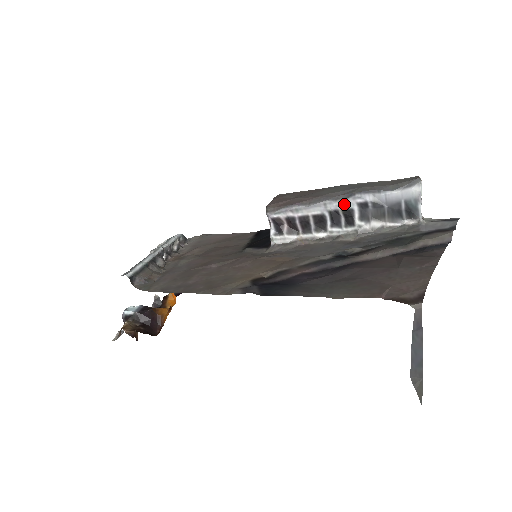
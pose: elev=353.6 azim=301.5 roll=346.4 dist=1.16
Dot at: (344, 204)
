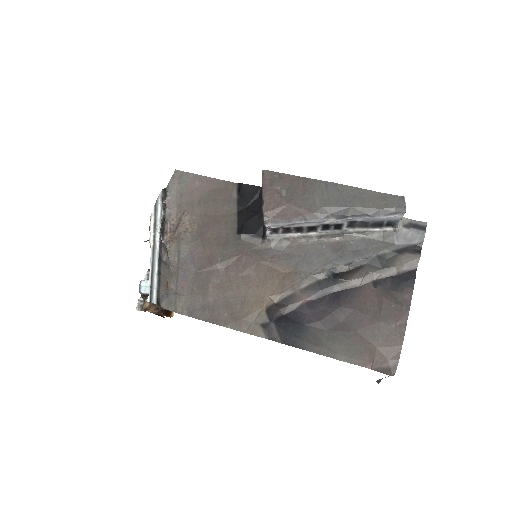
Dot at: (336, 222)
